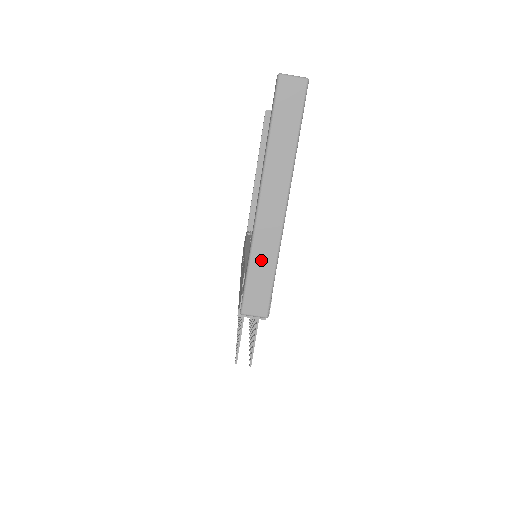
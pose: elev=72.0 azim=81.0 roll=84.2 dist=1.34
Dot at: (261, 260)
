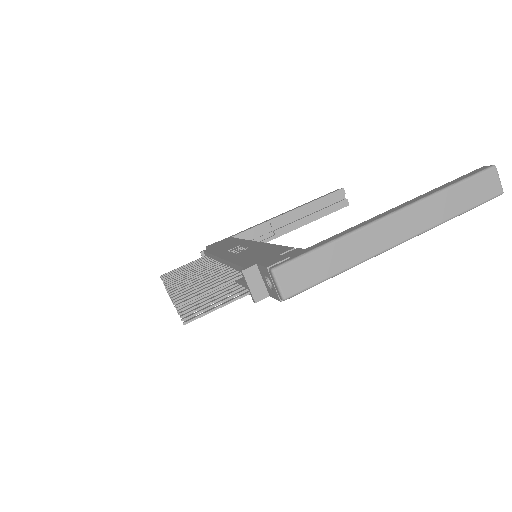
Dot at: (339, 253)
